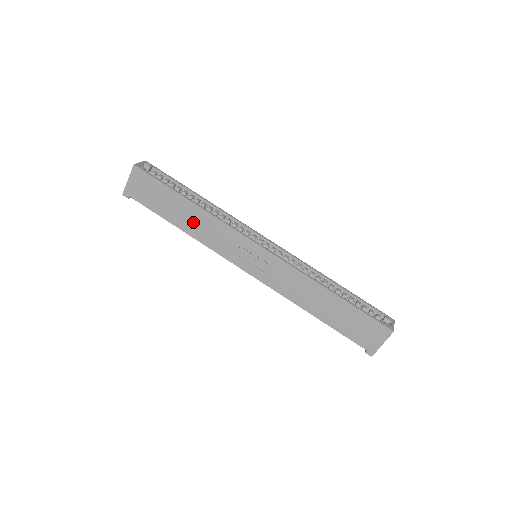
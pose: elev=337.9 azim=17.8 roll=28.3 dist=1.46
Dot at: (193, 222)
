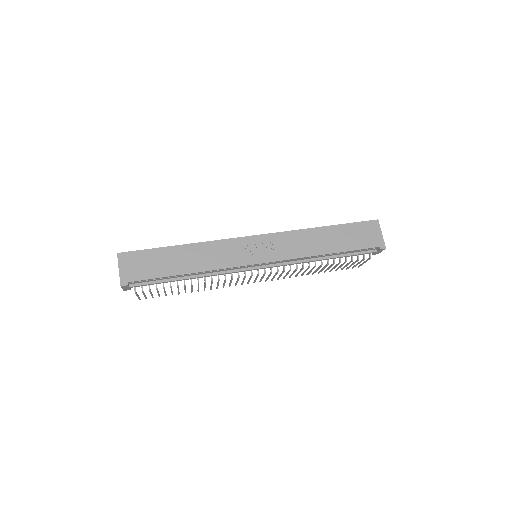
Dot at: (194, 259)
